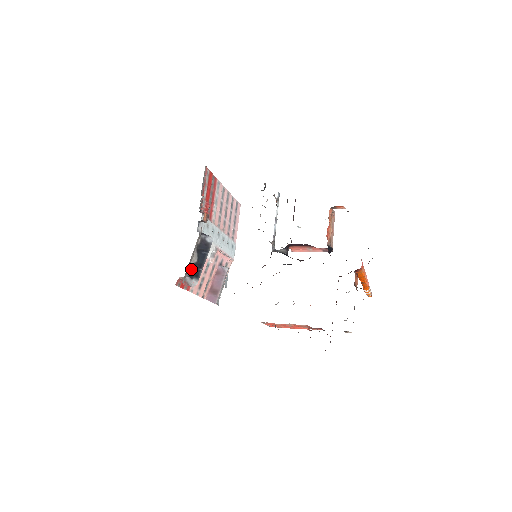
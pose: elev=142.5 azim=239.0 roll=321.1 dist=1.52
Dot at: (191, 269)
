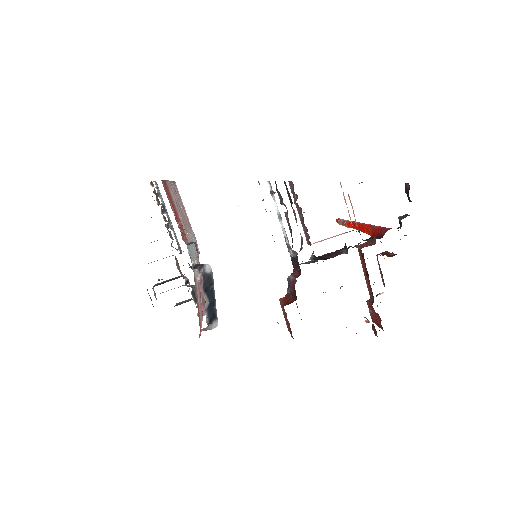
Dot at: (208, 315)
